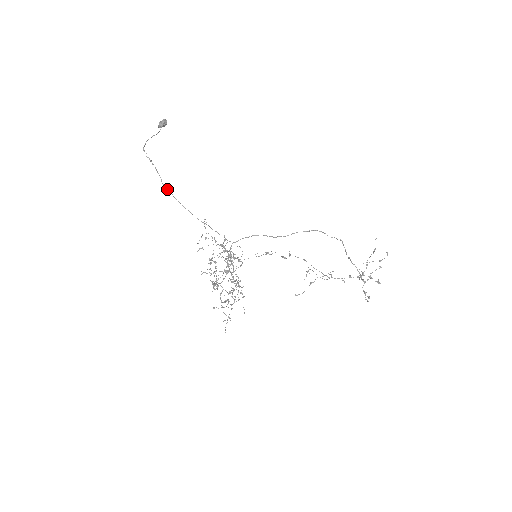
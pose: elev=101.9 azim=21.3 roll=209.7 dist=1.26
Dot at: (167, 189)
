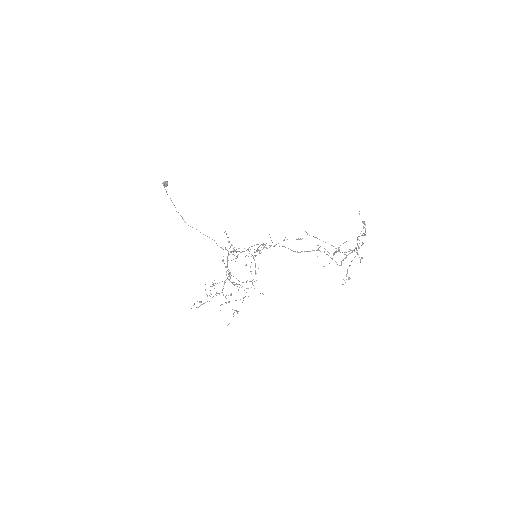
Dot at: (188, 225)
